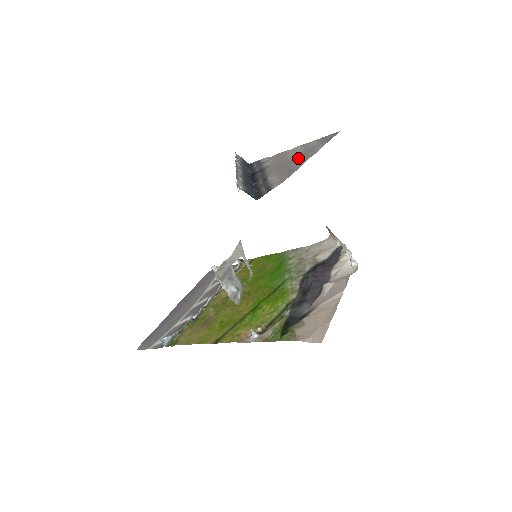
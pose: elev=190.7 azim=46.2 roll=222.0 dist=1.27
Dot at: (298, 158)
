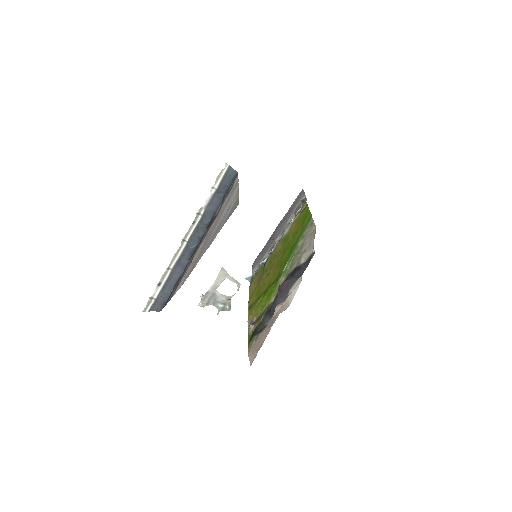
Dot at: (211, 237)
